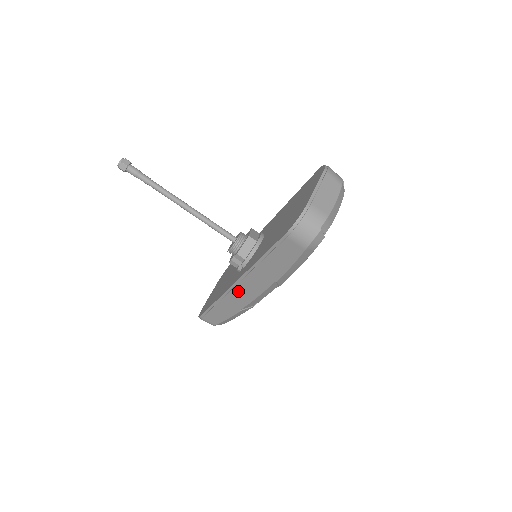
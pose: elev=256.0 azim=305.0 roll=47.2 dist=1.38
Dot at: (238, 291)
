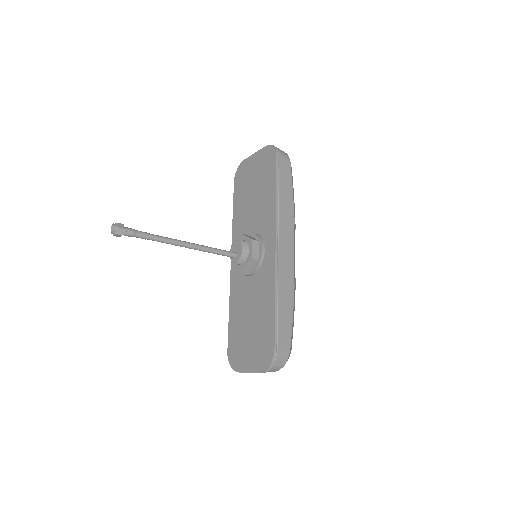
Dot at: occluded
